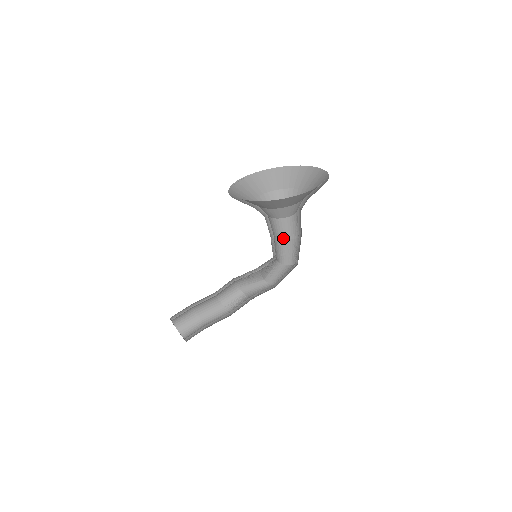
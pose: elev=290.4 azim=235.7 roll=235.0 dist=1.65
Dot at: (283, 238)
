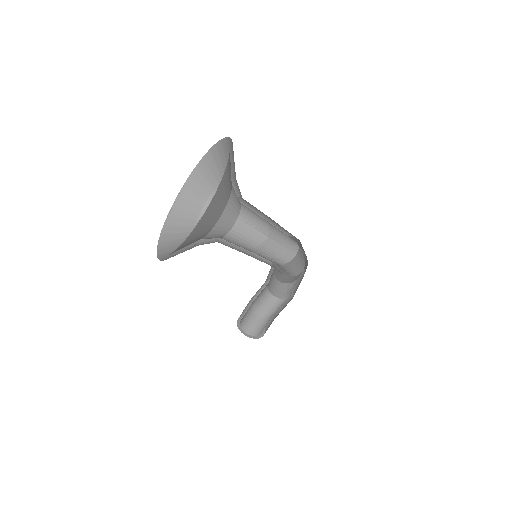
Dot at: (247, 249)
